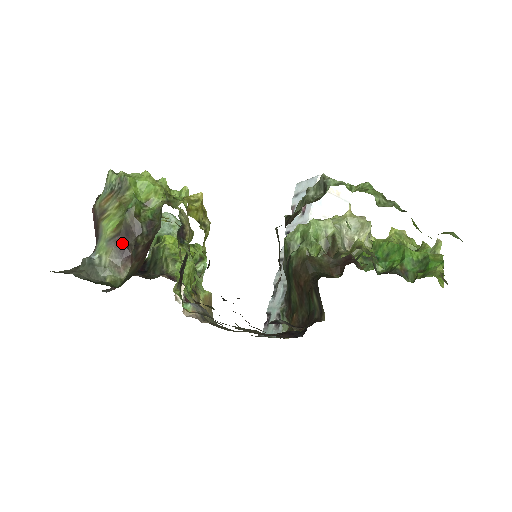
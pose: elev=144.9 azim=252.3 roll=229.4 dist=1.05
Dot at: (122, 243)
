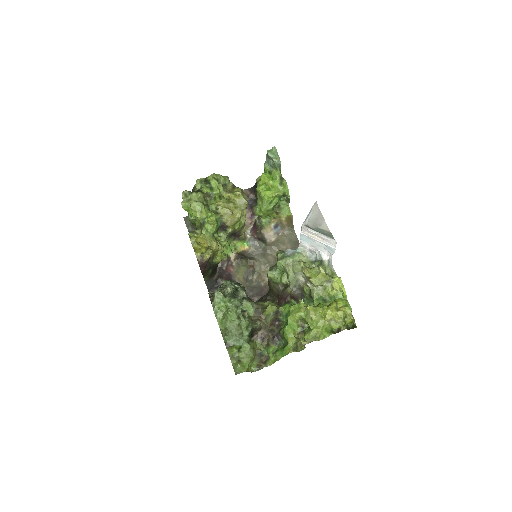
Dot at: occluded
